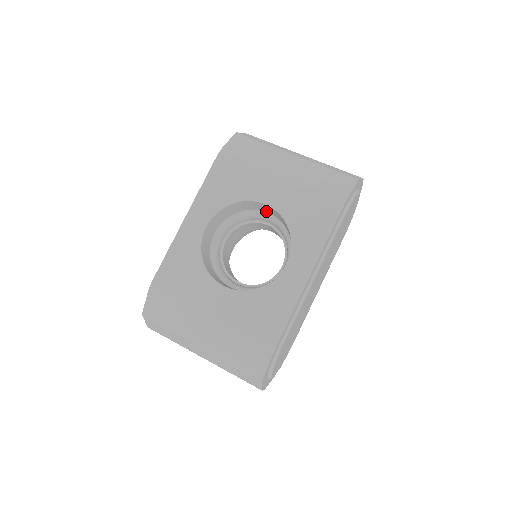
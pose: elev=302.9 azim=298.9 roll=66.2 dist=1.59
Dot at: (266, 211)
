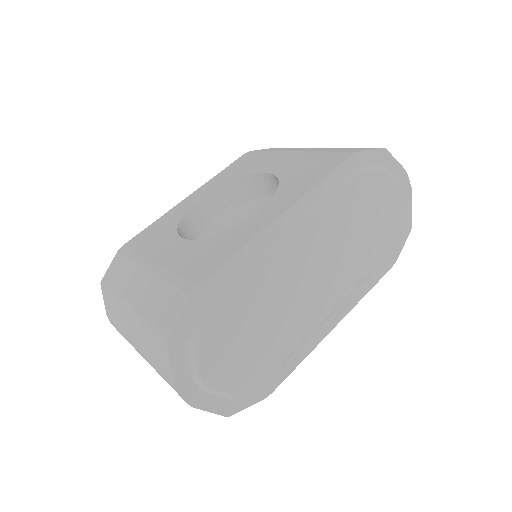
Dot at: occluded
